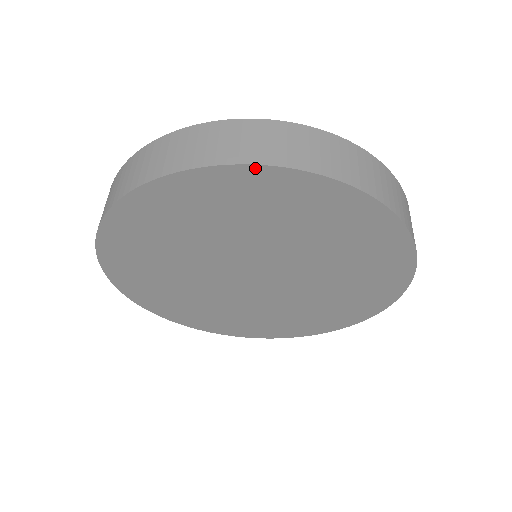
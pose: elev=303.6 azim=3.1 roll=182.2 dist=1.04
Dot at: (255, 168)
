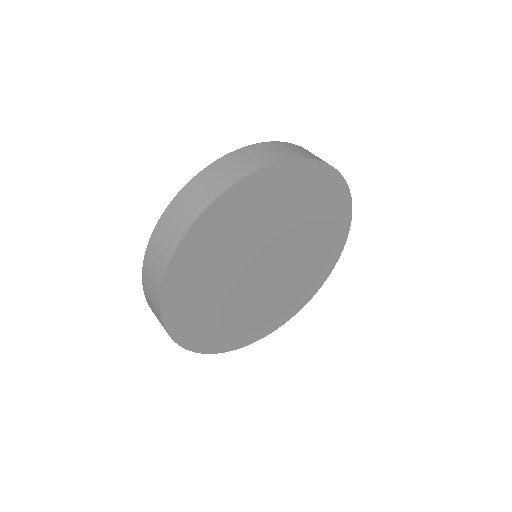
Dot at: (239, 184)
